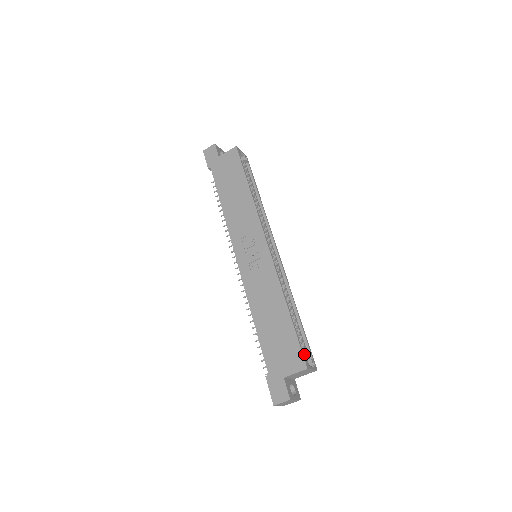
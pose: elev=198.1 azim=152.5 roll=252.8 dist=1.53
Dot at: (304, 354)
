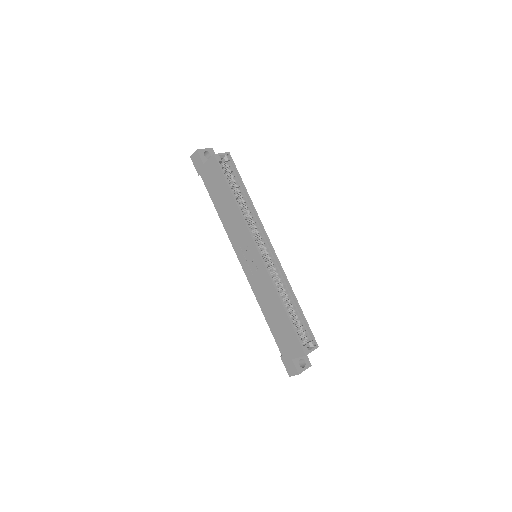
Dot at: (305, 338)
